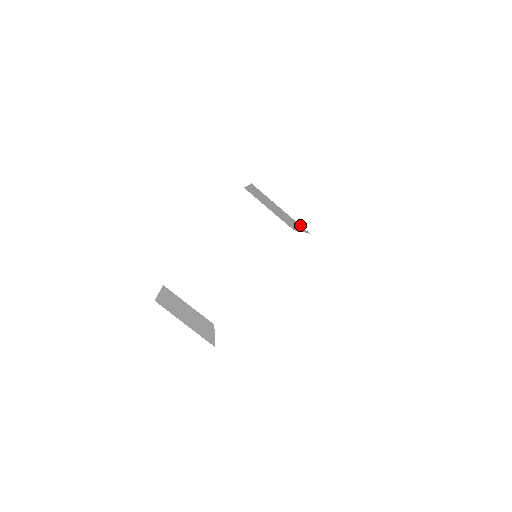
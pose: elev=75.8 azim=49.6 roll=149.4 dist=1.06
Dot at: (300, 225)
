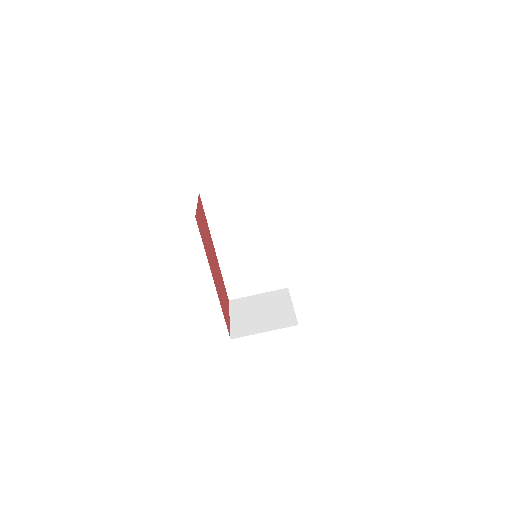
Dot at: occluded
